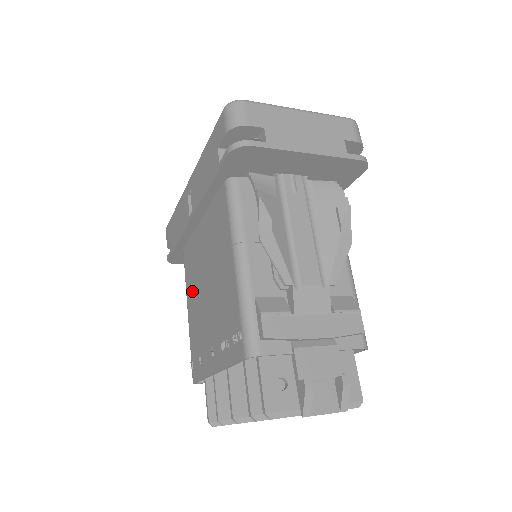
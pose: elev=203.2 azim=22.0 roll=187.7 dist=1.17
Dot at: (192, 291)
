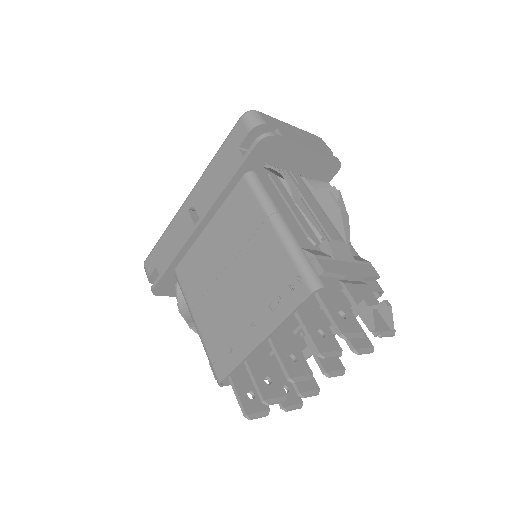
Dot at: (201, 296)
